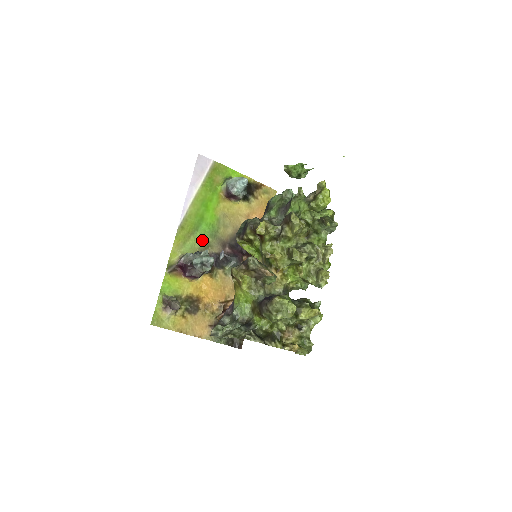
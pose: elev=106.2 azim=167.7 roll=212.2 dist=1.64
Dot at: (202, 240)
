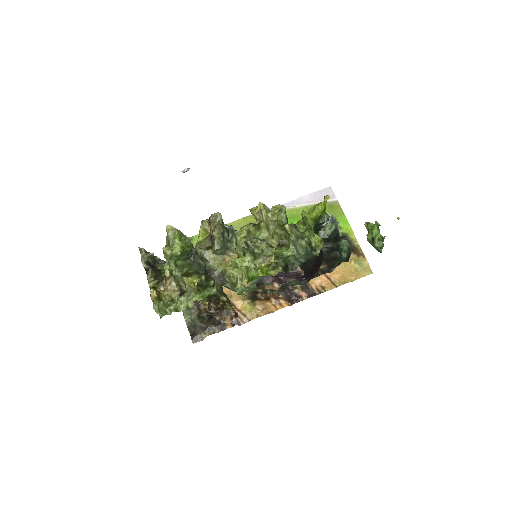
Dot at: occluded
